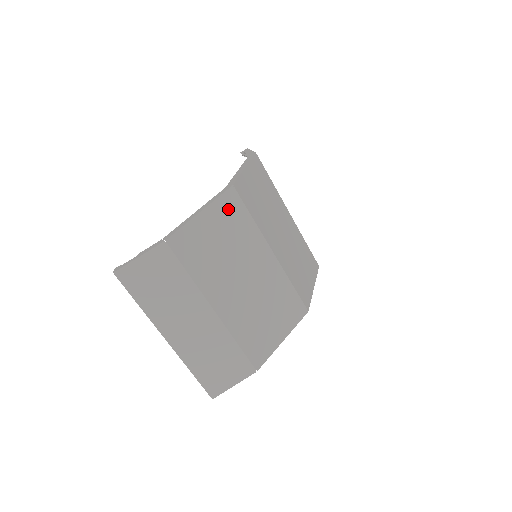
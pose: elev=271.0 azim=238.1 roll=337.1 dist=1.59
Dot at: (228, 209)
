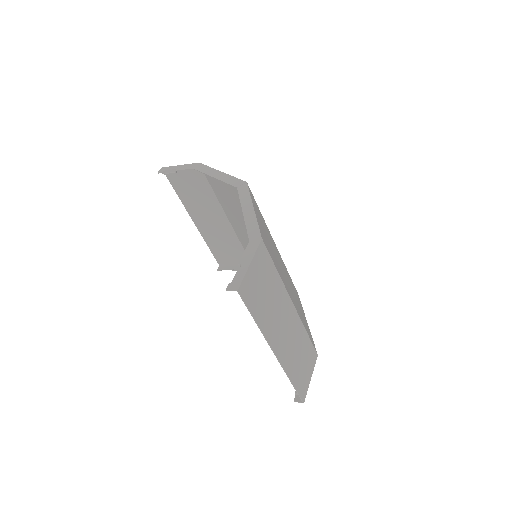
Dot at: (255, 205)
